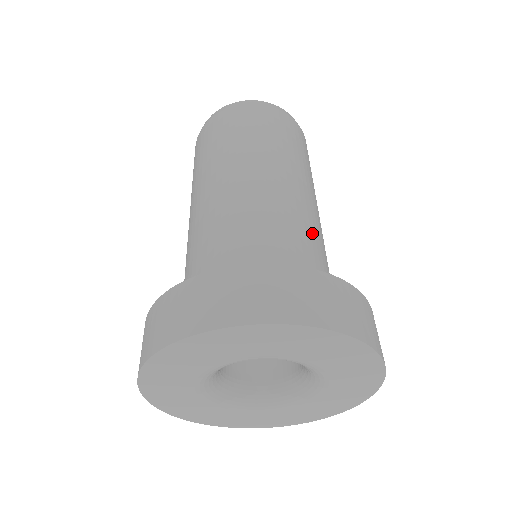
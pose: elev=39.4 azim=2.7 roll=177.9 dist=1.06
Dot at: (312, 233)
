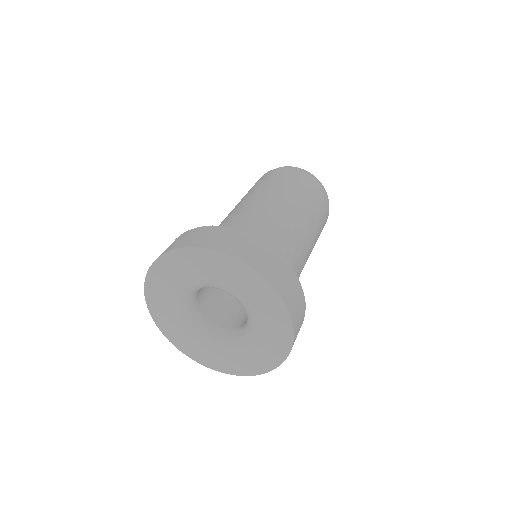
Dot at: (263, 222)
